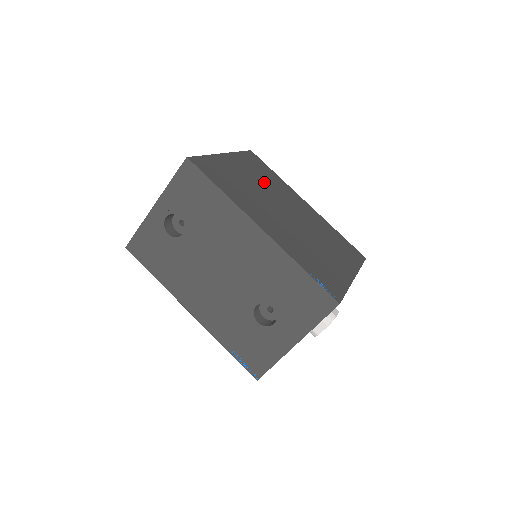
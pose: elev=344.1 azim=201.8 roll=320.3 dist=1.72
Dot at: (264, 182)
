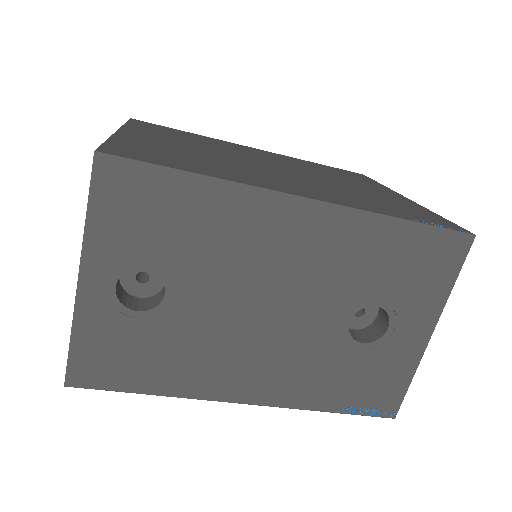
Dot at: (200, 144)
